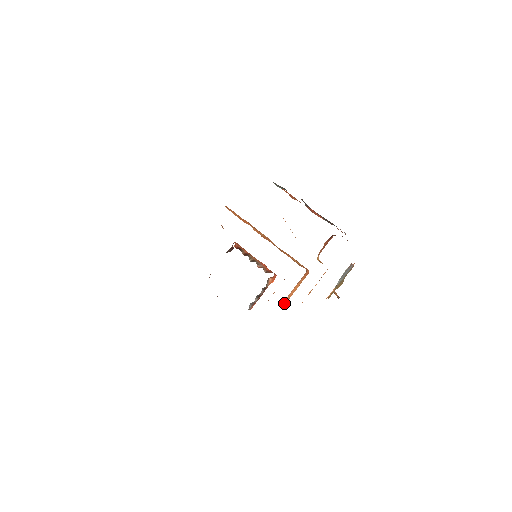
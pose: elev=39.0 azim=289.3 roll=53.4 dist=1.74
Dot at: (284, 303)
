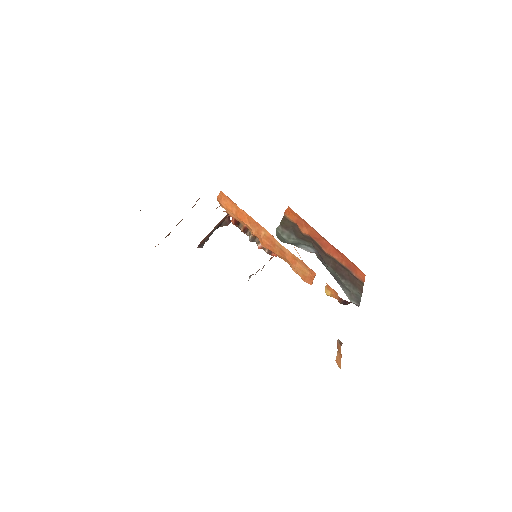
Dot at: occluded
